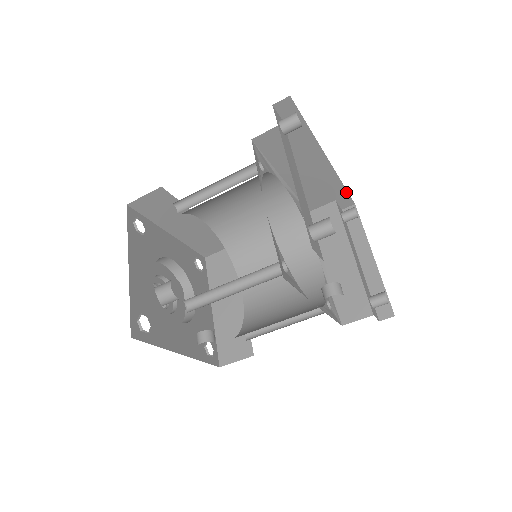
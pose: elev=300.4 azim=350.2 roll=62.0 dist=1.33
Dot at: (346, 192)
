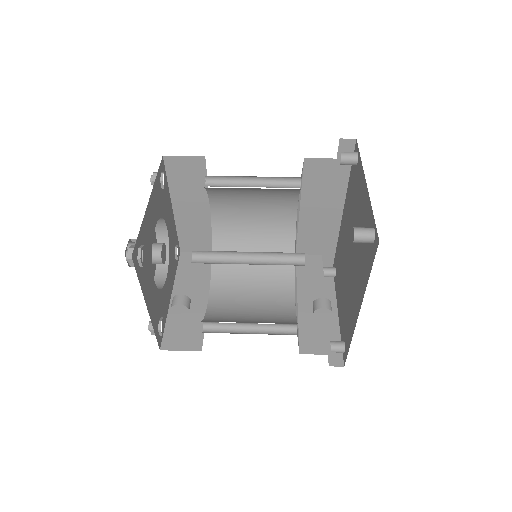
Dot at: (334, 252)
